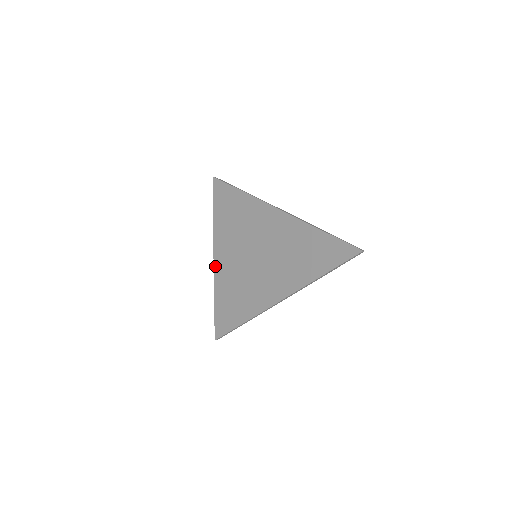
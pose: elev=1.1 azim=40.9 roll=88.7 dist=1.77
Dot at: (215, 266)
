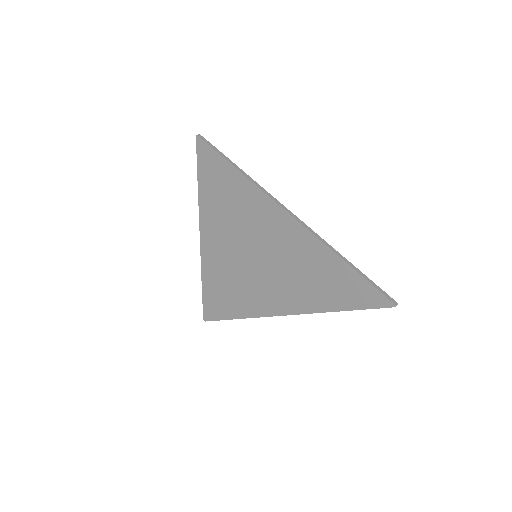
Dot at: (202, 248)
